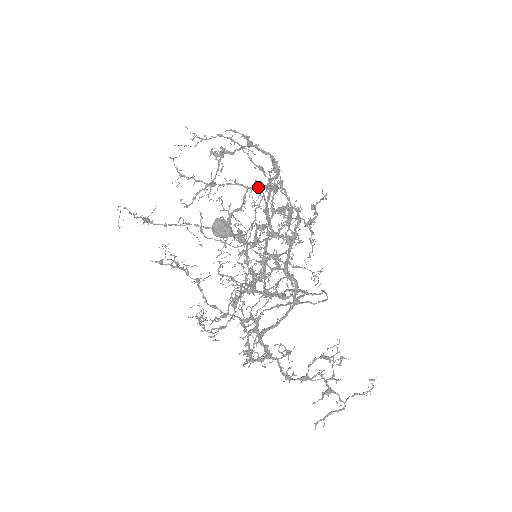
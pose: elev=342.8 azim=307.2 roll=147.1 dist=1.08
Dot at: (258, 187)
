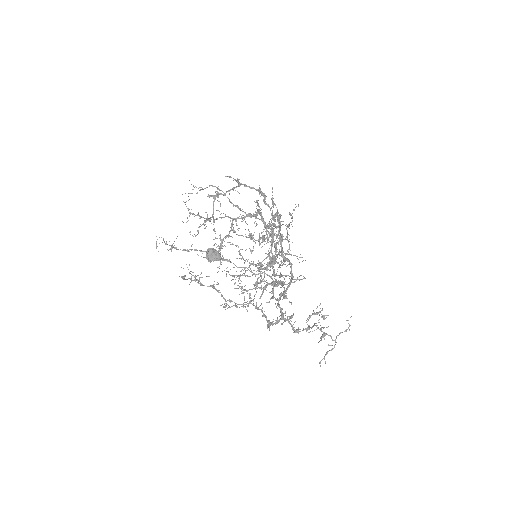
Dot at: (258, 204)
